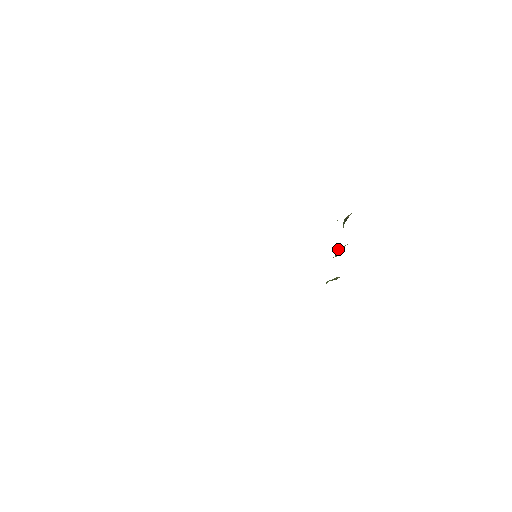
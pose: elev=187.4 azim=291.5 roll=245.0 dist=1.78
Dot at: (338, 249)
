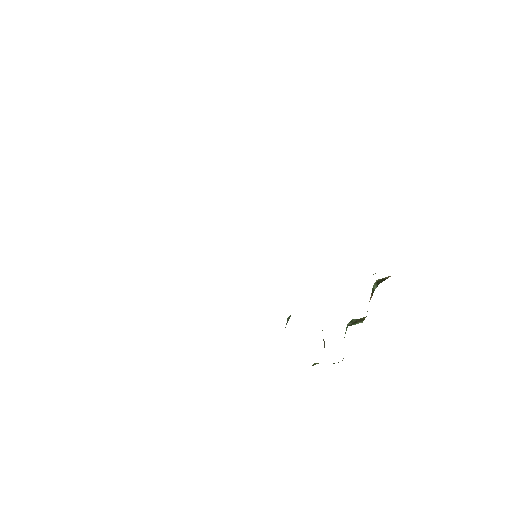
Dot at: (353, 319)
